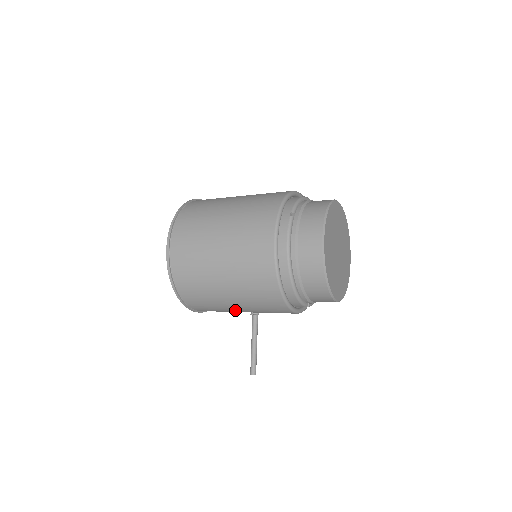
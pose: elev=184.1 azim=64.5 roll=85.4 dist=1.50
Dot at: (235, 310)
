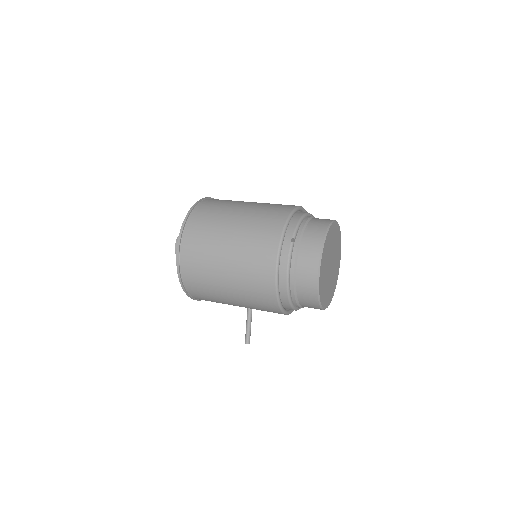
Dot at: occluded
